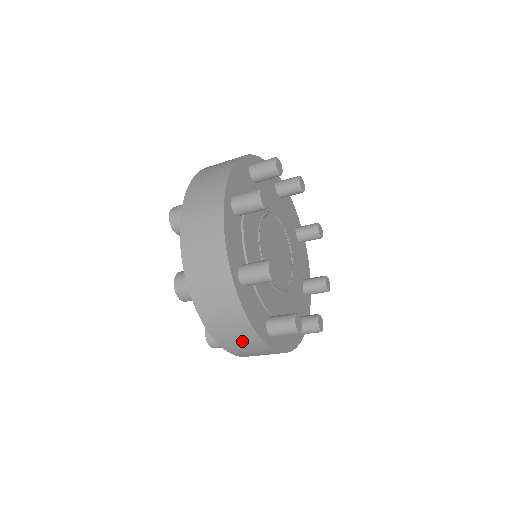
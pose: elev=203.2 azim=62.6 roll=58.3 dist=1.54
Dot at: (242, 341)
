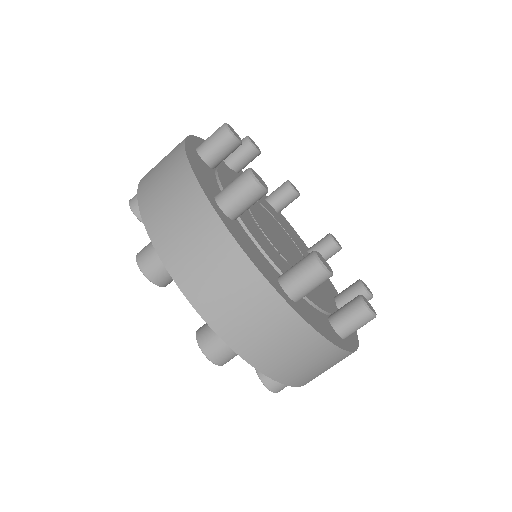
Dot at: (320, 366)
